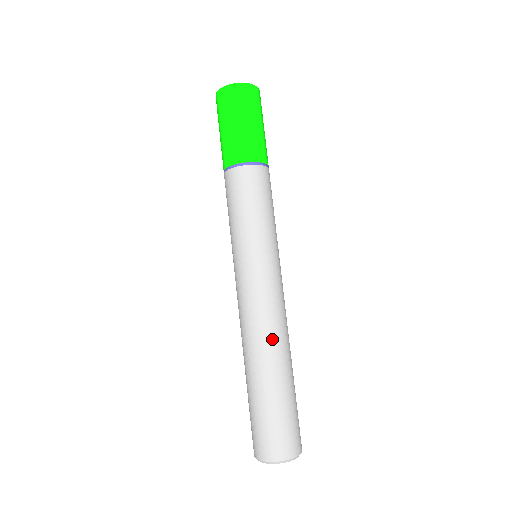
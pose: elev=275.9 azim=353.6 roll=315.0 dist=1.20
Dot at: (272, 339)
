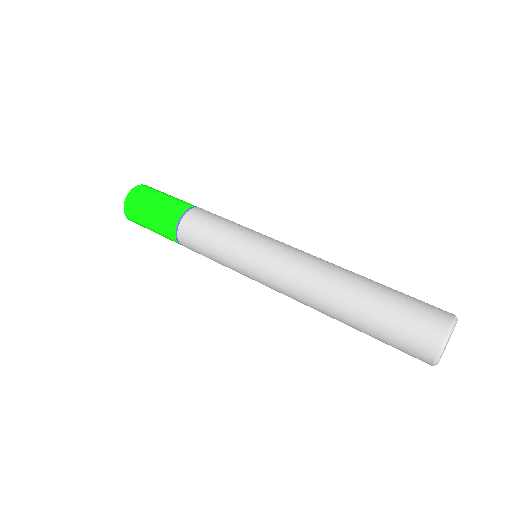
Dot at: (325, 275)
